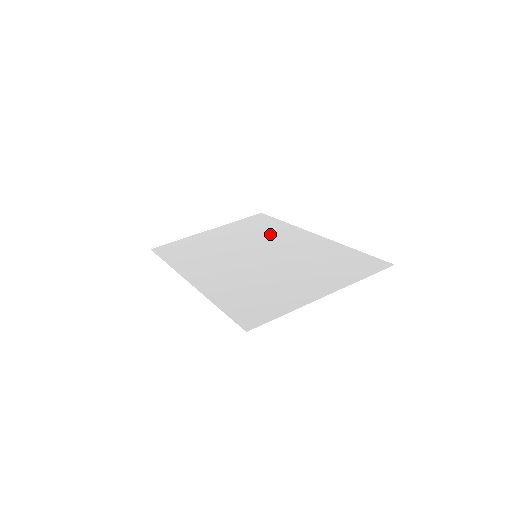
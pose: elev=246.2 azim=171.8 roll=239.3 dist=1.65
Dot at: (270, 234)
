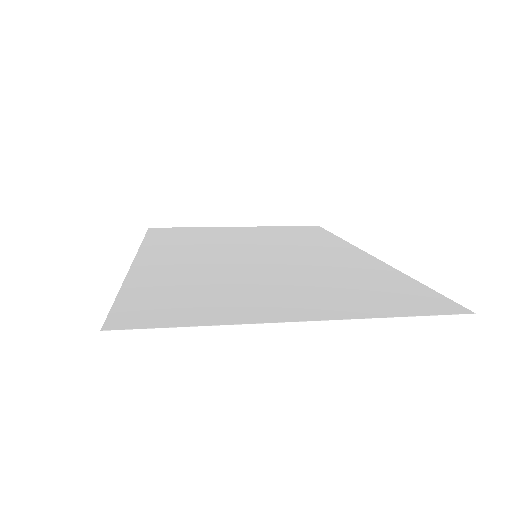
Dot at: (304, 242)
